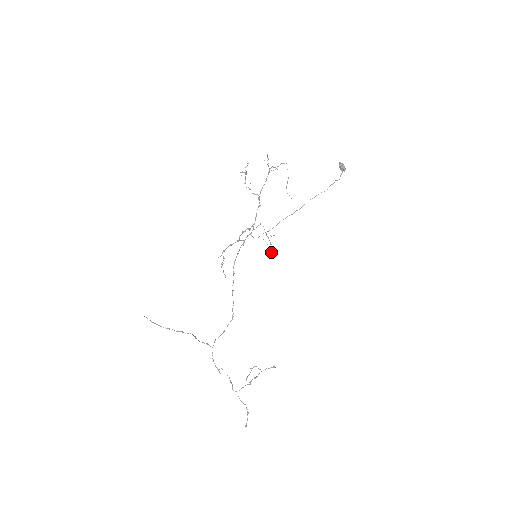
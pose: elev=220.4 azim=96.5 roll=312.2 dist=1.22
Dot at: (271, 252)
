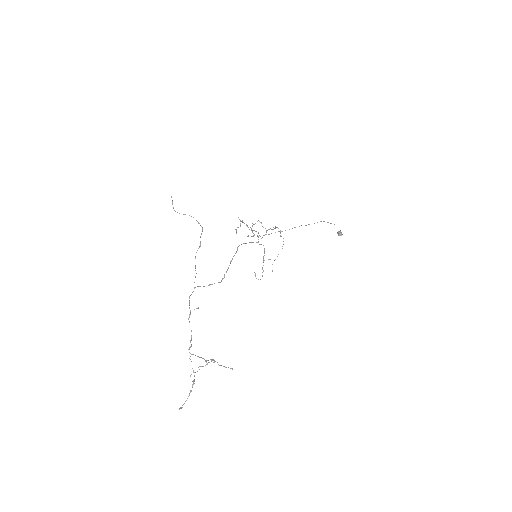
Dot at: (258, 279)
